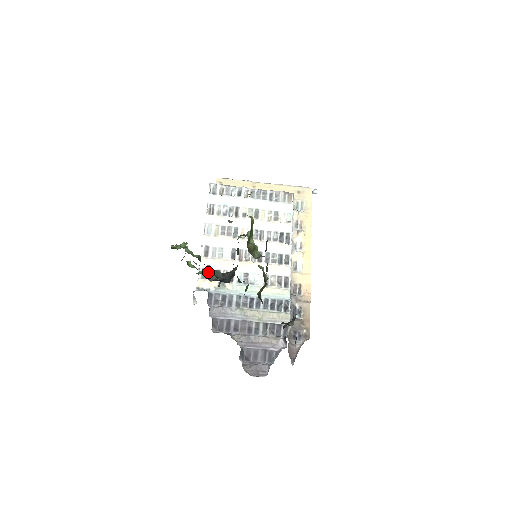
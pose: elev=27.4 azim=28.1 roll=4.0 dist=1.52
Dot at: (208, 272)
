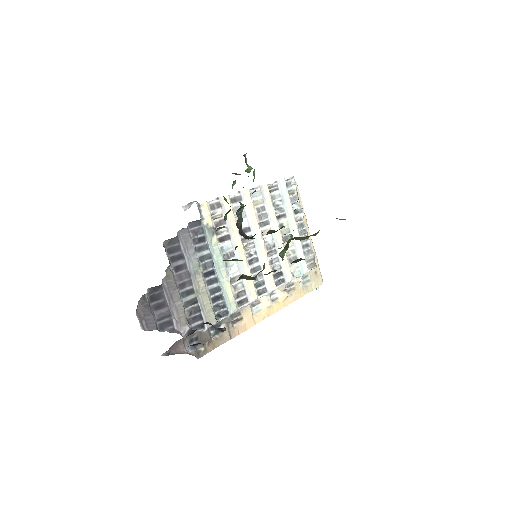
Dot at: (242, 207)
